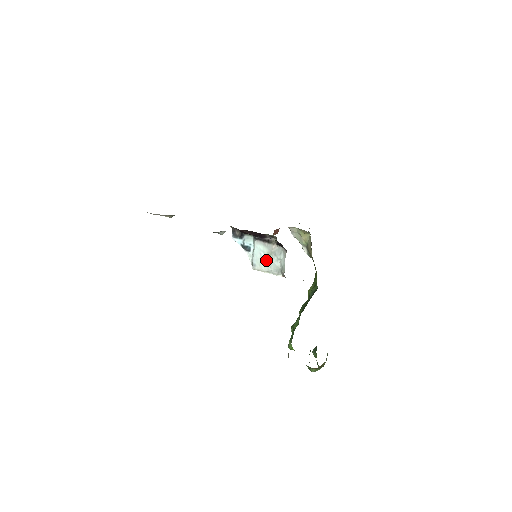
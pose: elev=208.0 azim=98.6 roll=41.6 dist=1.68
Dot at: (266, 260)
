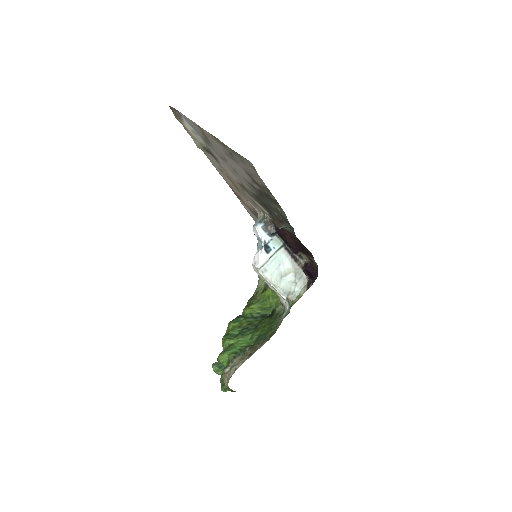
Dot at: (281, 274)
